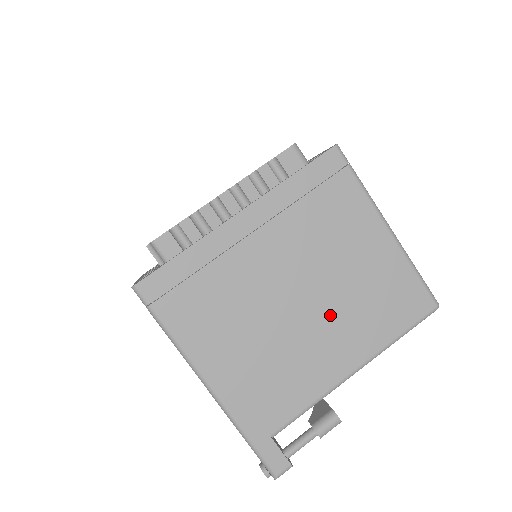
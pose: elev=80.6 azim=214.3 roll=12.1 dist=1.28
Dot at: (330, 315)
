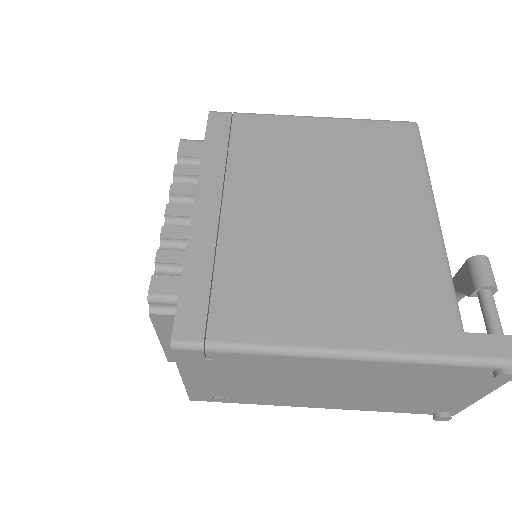
Dot at: (357, 198)
